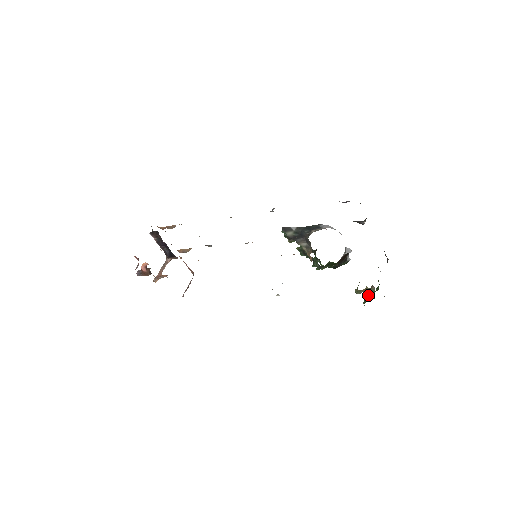
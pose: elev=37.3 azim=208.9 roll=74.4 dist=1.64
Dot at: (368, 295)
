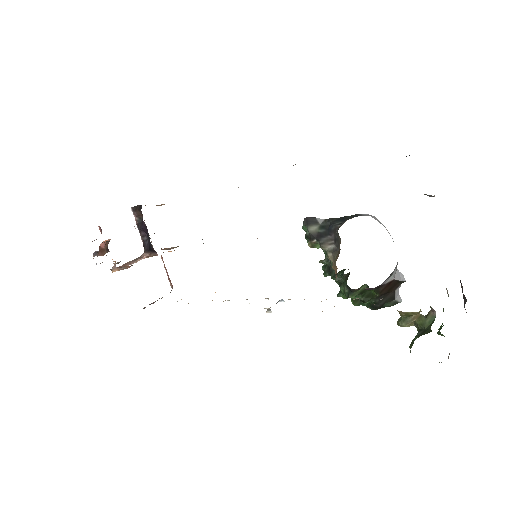
Dot at: (420, 329)
